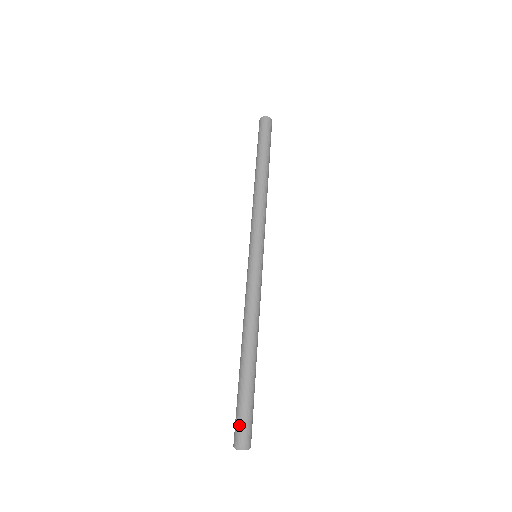
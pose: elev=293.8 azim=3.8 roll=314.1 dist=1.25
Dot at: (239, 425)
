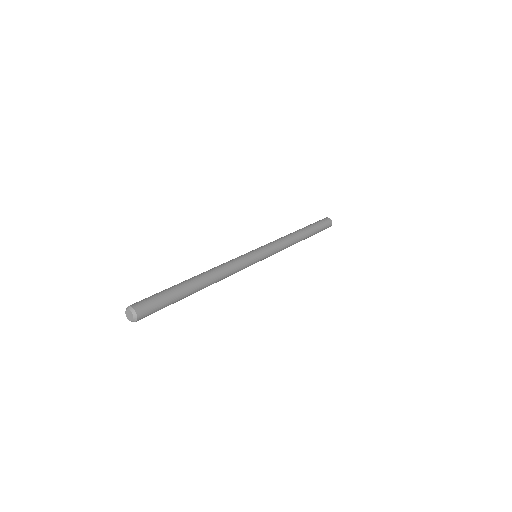
Dot at: (149, 301)
